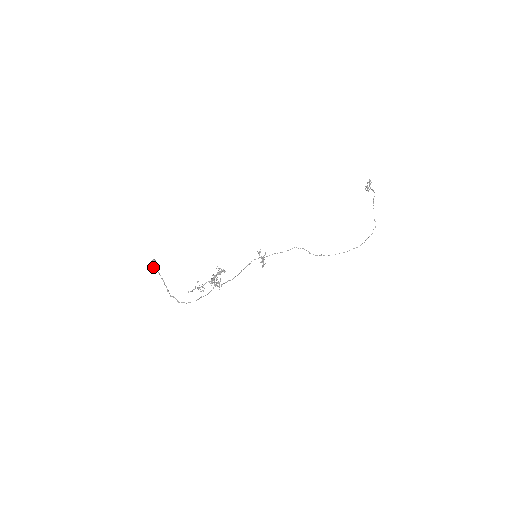
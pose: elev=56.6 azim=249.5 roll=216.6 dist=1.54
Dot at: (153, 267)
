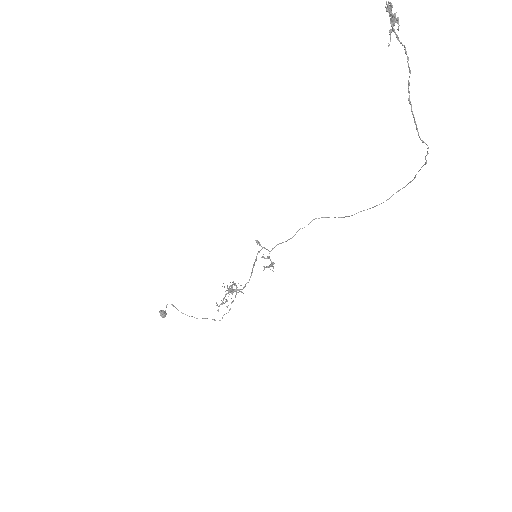
Dot at: occluded
